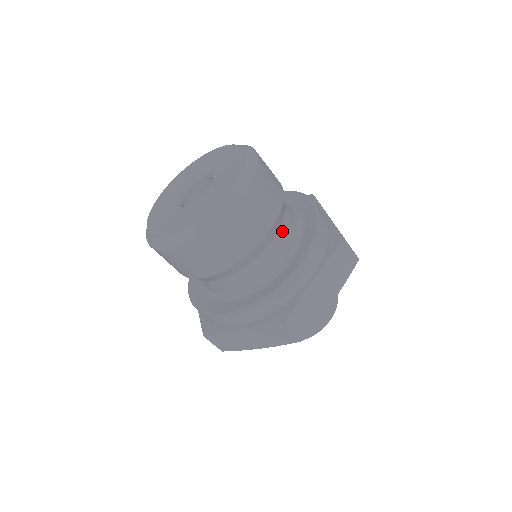
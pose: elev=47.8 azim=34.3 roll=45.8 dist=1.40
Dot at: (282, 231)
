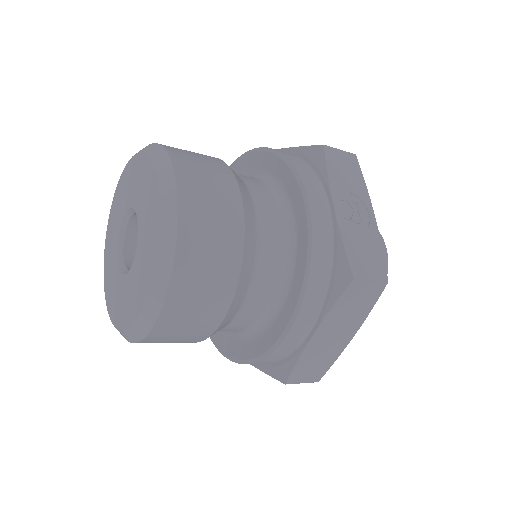
Dot at: (257, 281)
